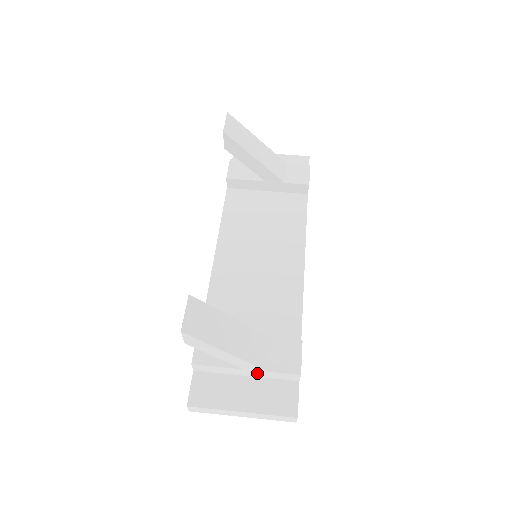
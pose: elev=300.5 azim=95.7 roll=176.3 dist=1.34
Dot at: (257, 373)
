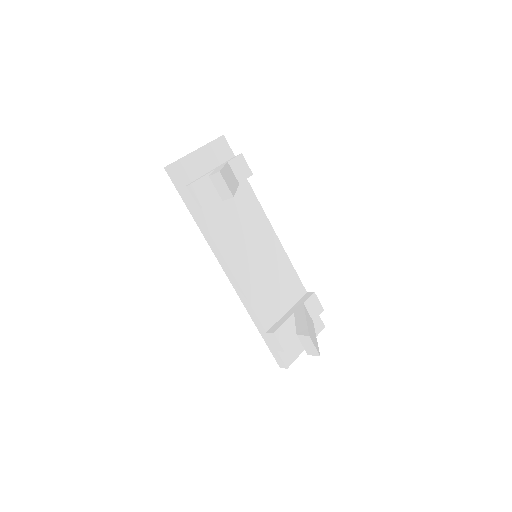
Dot at: occluded
